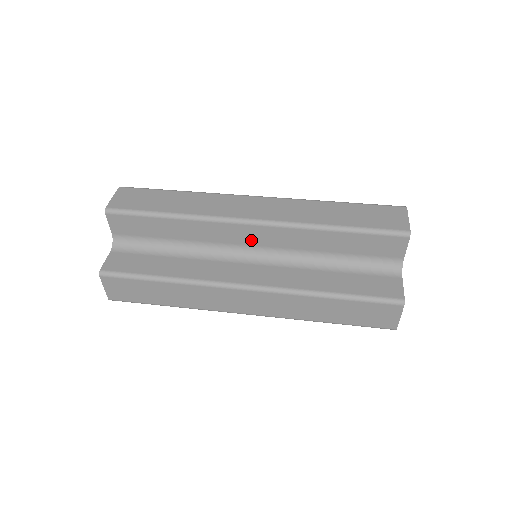
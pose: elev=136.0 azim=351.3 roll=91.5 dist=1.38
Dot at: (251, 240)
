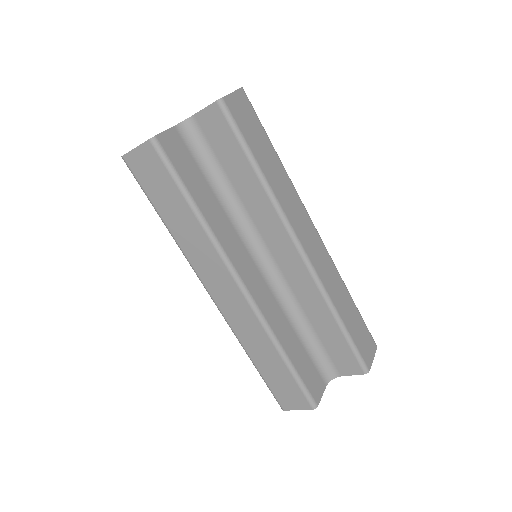
Dot at: (281, 257)
